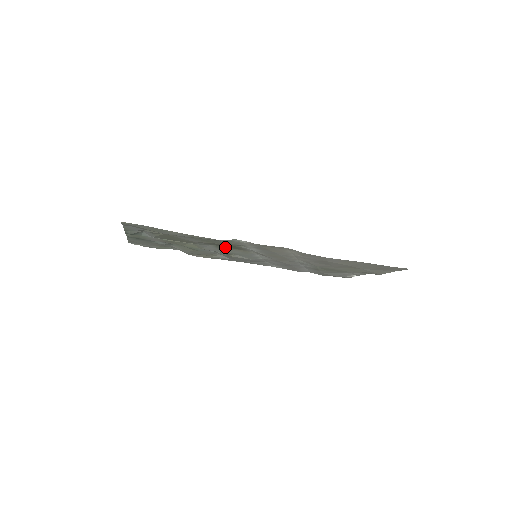
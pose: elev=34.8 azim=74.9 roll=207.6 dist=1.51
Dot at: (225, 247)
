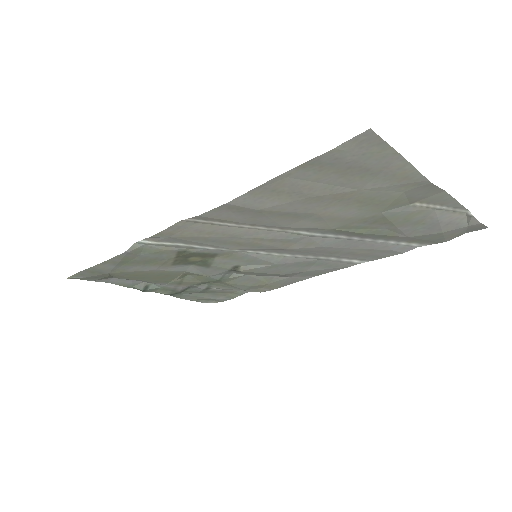
Dot at: (202, 261)
